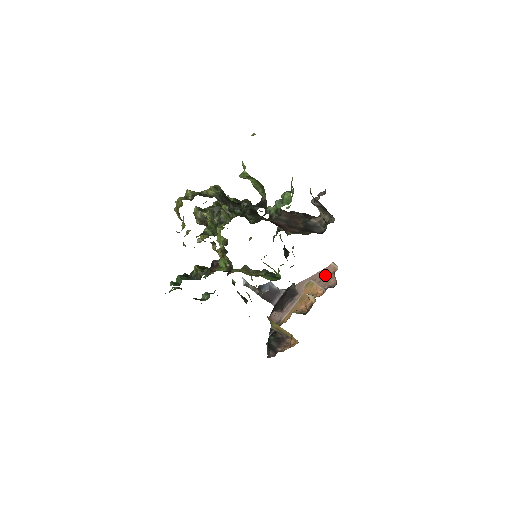
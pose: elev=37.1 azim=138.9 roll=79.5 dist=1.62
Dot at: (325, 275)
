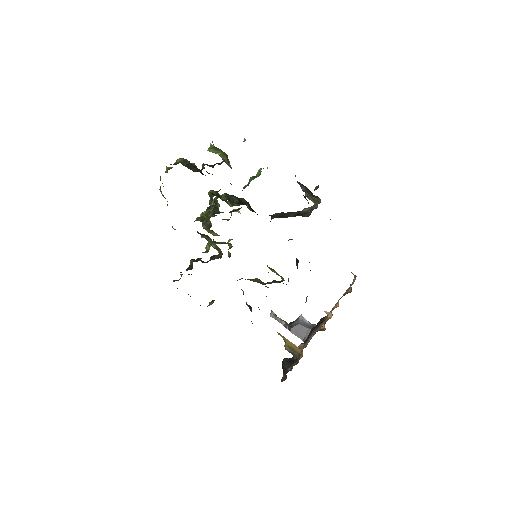
Dot at: occluded
